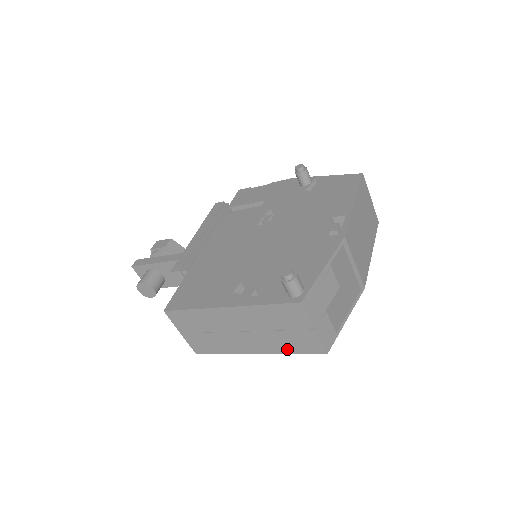
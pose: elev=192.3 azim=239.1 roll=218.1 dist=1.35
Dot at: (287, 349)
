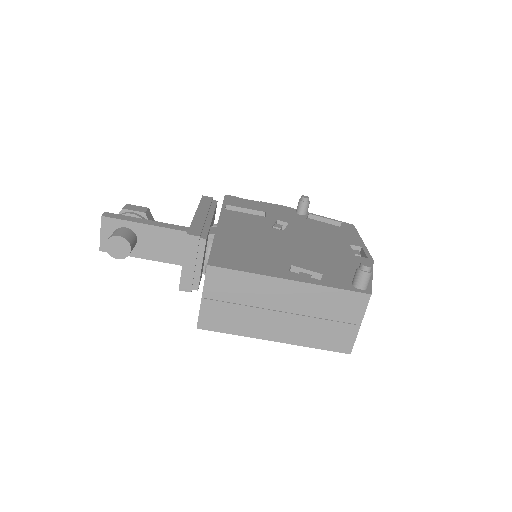
Dot at: (314, 342)
